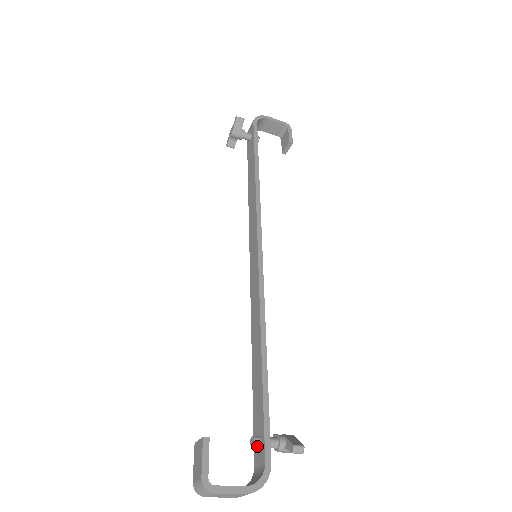
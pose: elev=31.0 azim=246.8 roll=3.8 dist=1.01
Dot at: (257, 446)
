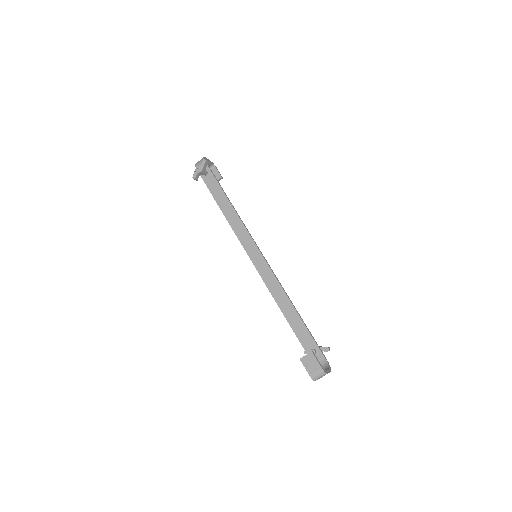
Dot at: (315, 353)
